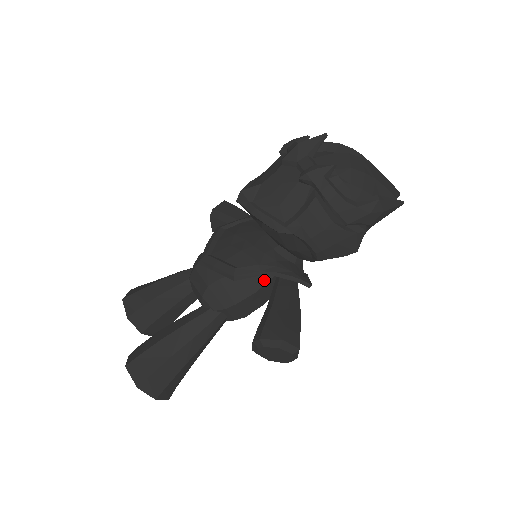
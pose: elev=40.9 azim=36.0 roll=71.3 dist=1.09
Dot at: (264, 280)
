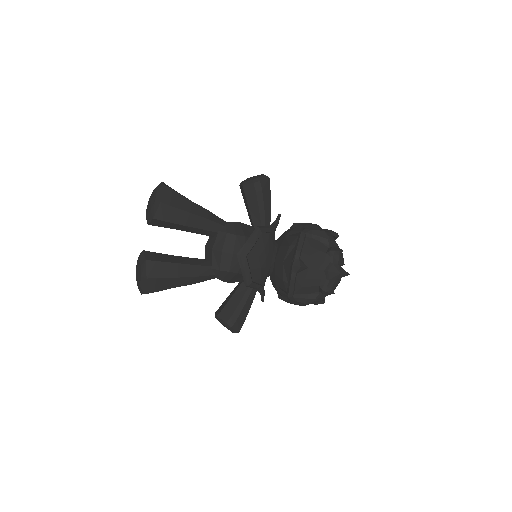
Dot at: occluded
